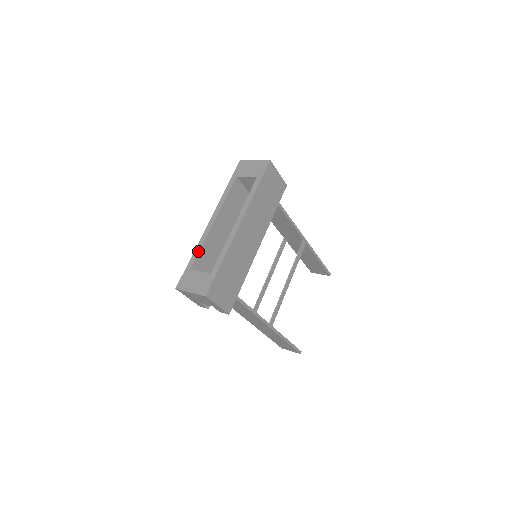
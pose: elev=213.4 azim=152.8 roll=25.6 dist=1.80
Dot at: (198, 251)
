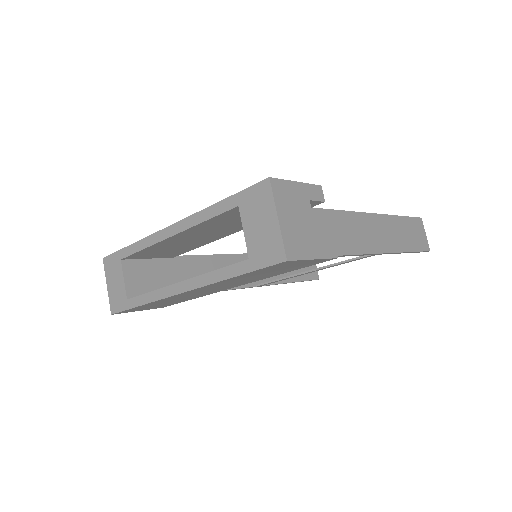
Dot at: (136, 250)
